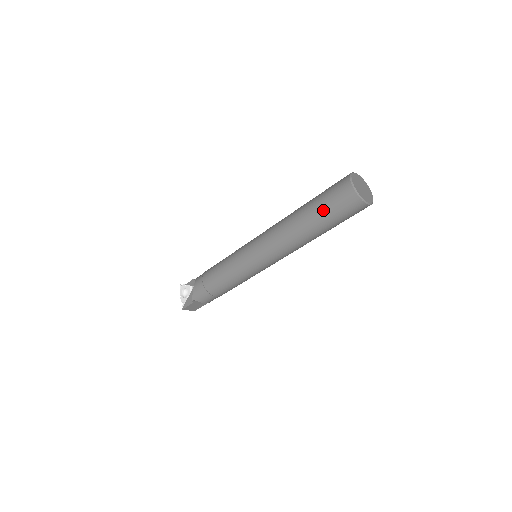
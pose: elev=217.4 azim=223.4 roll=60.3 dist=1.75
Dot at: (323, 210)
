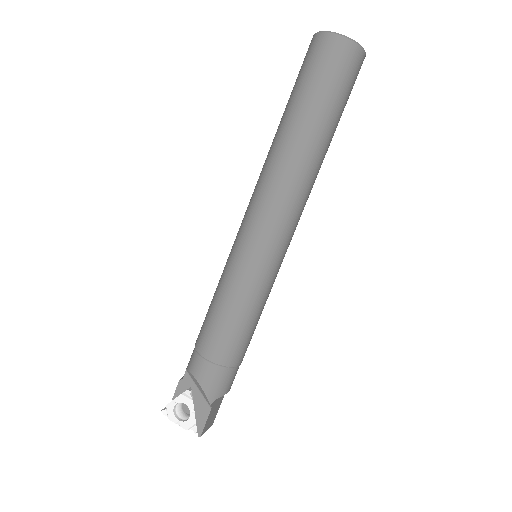
Dot at: (323, 98)
